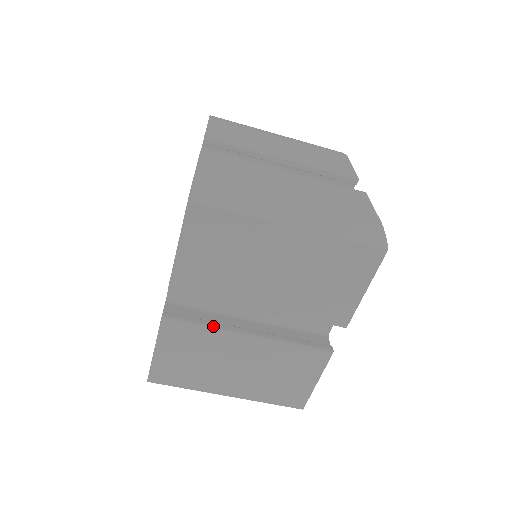
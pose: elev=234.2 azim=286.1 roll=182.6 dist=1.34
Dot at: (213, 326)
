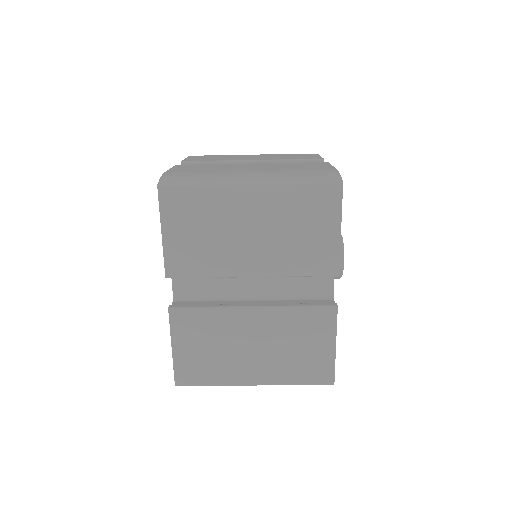
Dot at: (216, 307)
